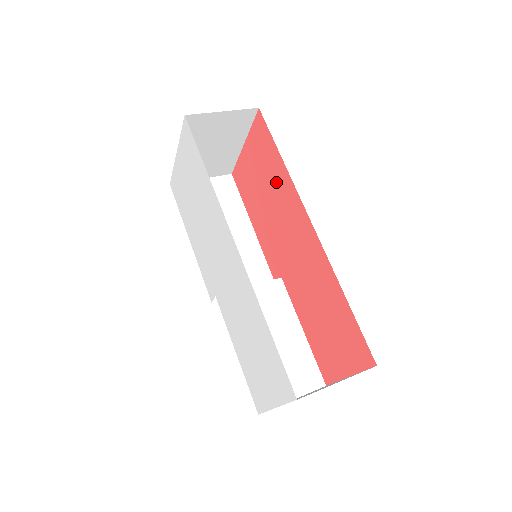
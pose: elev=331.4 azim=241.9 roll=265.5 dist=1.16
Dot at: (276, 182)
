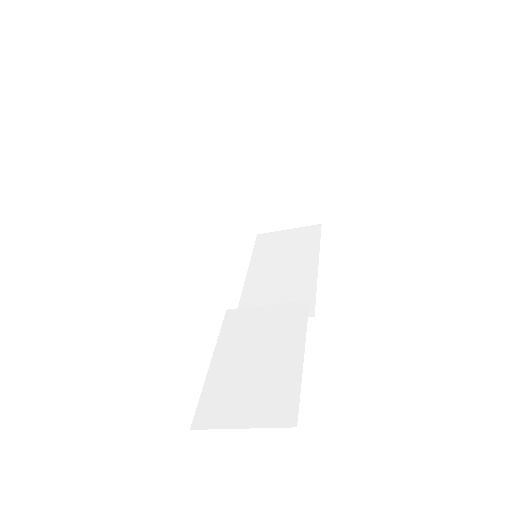
Dot at: occluded
